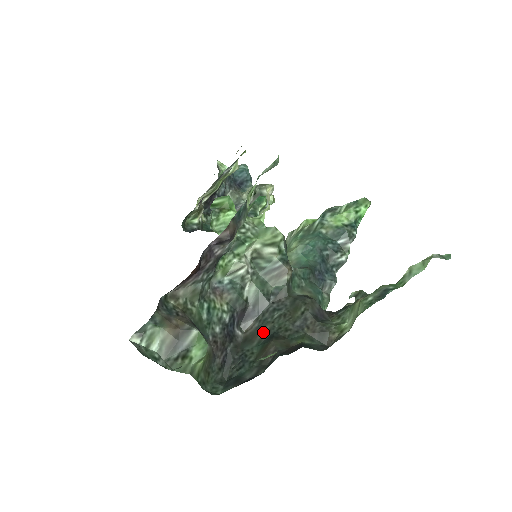
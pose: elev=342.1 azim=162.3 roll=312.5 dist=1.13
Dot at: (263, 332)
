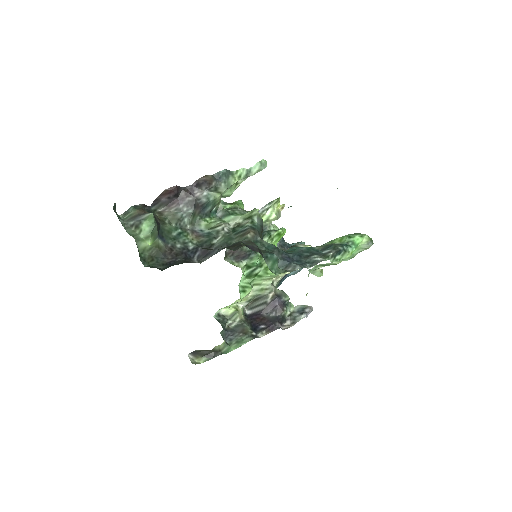
Dot at: occluded
